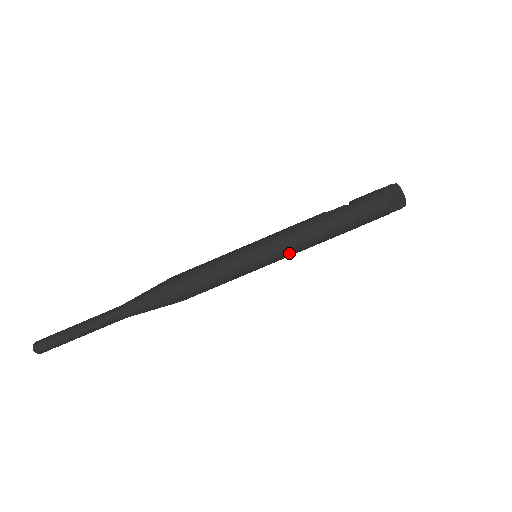
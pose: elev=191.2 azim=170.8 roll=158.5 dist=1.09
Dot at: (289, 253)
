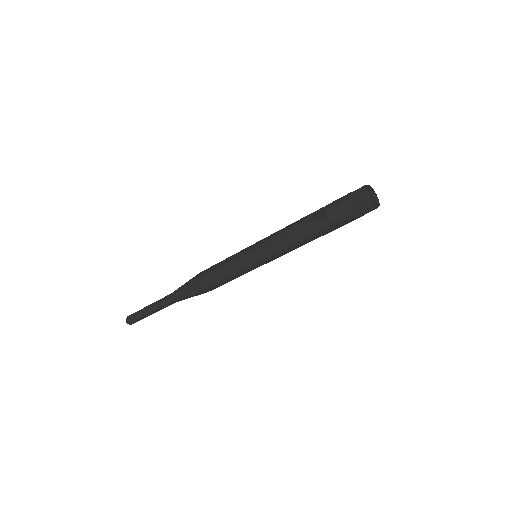
Dot at: occluded
